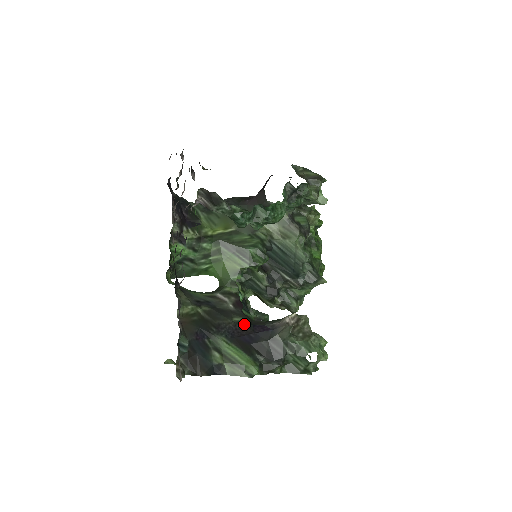
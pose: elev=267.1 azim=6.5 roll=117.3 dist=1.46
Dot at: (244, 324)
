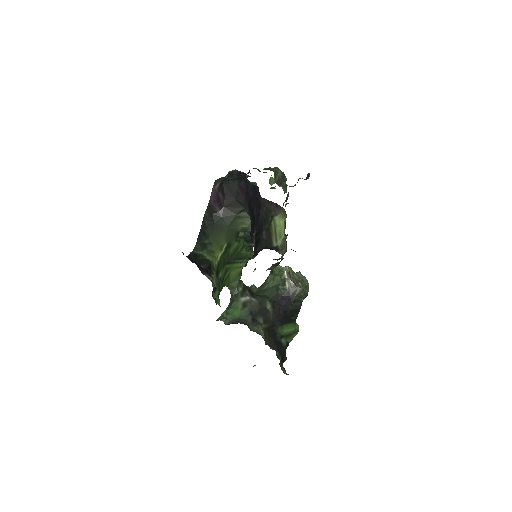
Dot at: (275, 306)
